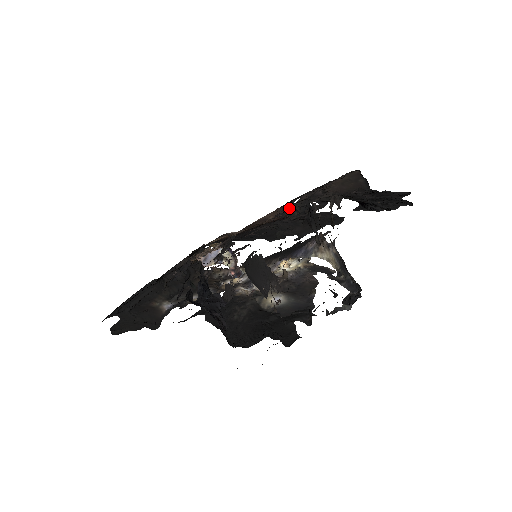
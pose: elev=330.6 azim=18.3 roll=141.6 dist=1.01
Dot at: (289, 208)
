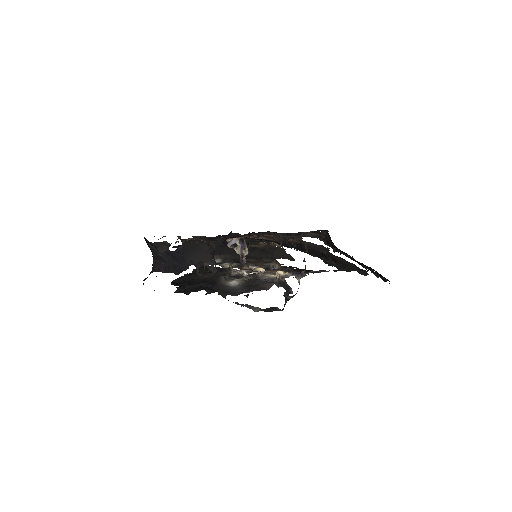
Dot at: (261, 232)
